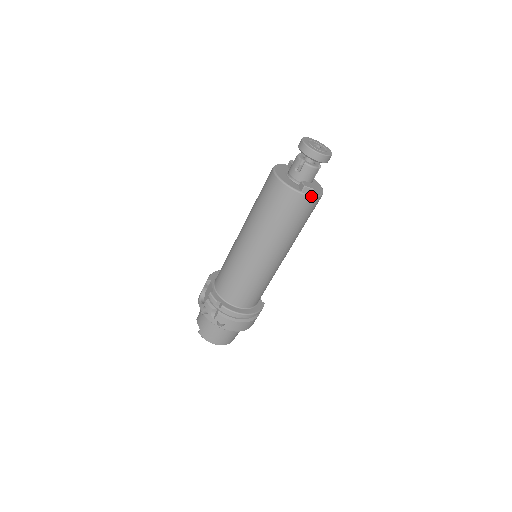
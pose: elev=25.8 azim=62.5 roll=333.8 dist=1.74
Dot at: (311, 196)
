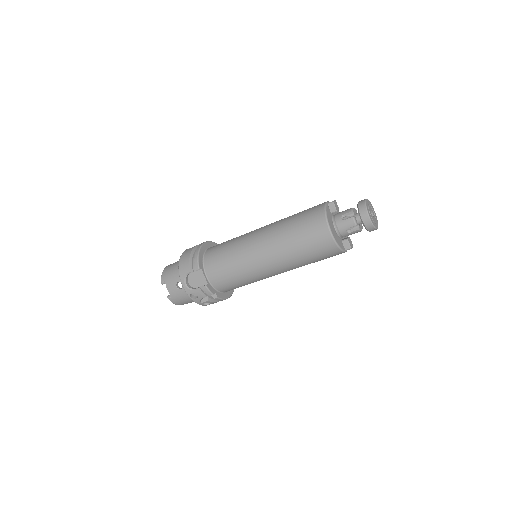
Dot at: occluded
